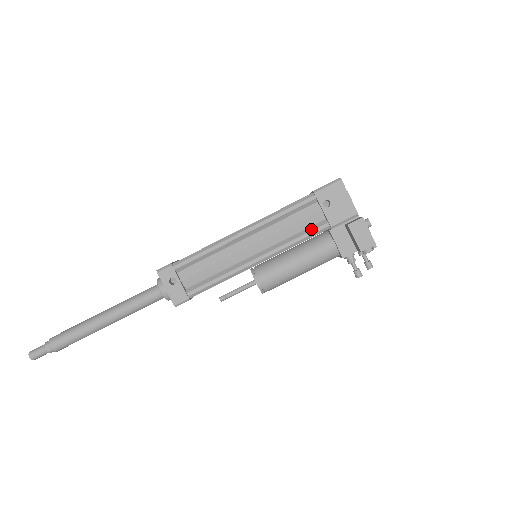
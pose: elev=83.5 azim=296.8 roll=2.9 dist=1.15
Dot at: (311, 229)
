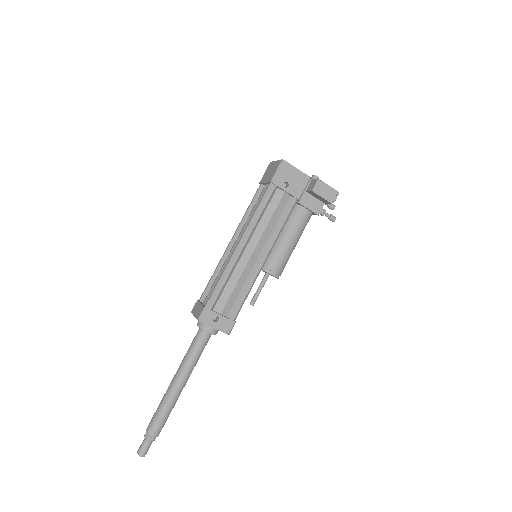
Dot at: (286, 210)
